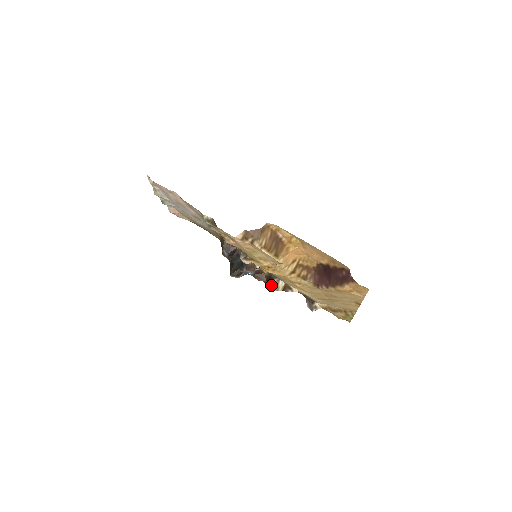
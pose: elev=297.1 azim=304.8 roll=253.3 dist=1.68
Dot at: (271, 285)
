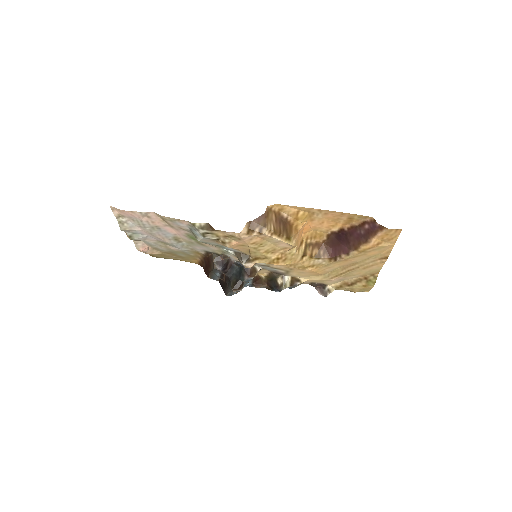
Dot at: (276, 286)
